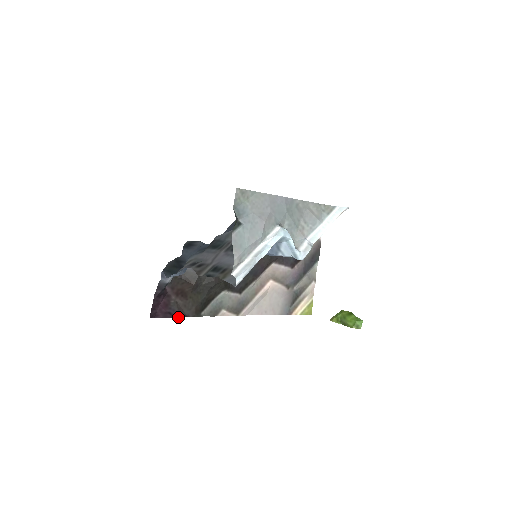
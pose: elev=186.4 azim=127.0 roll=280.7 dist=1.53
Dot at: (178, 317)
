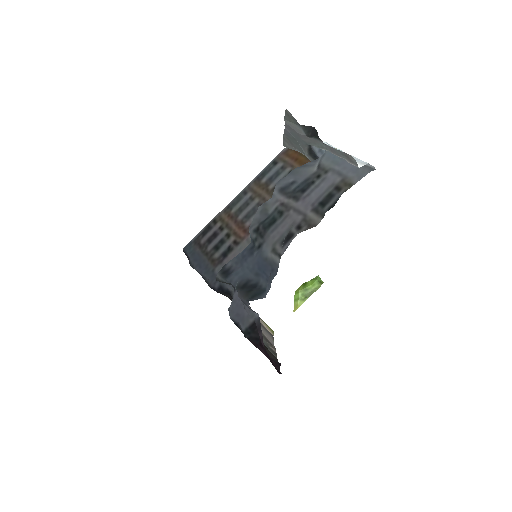
Dot at: (280, 364)
